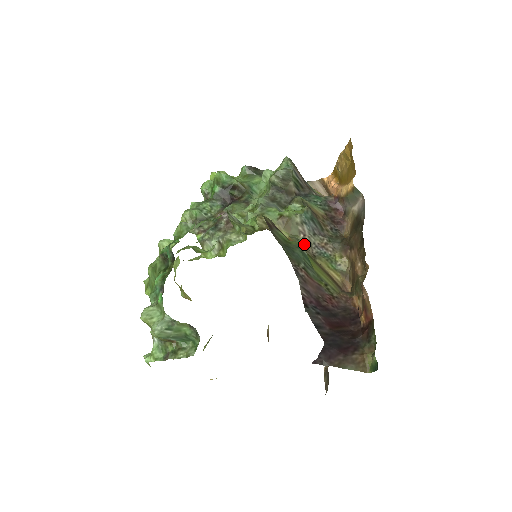
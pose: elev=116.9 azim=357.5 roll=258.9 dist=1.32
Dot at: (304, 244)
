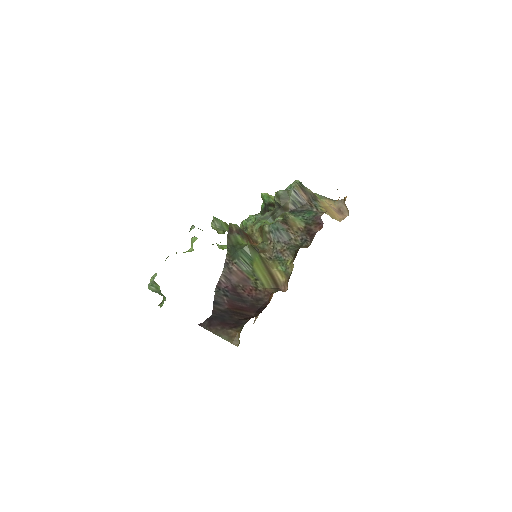
Dot at: (268, 249)
